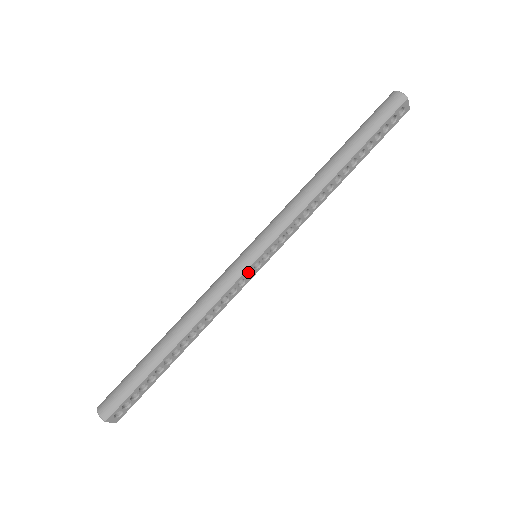
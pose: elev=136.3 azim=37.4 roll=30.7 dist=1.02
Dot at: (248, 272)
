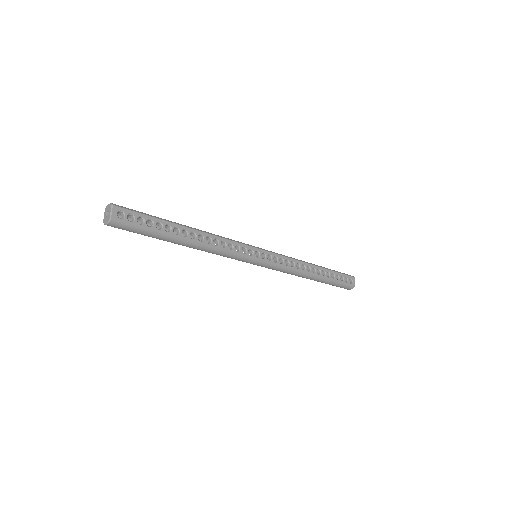
Dot at: (248, 255)
